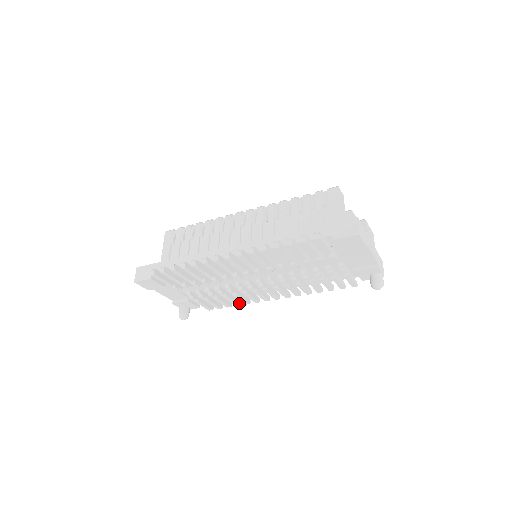
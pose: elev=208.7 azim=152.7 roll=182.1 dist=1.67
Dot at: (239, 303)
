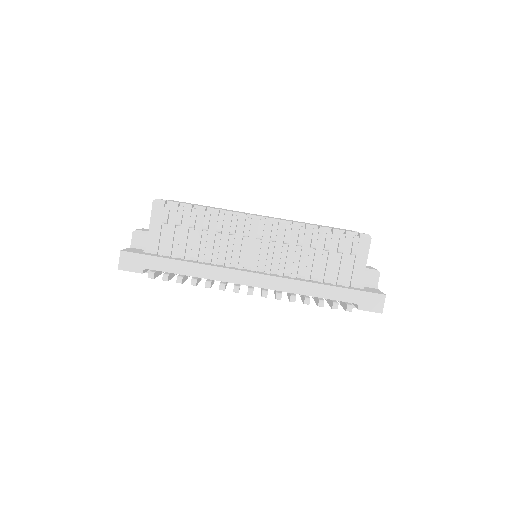
Dot at: occluded
